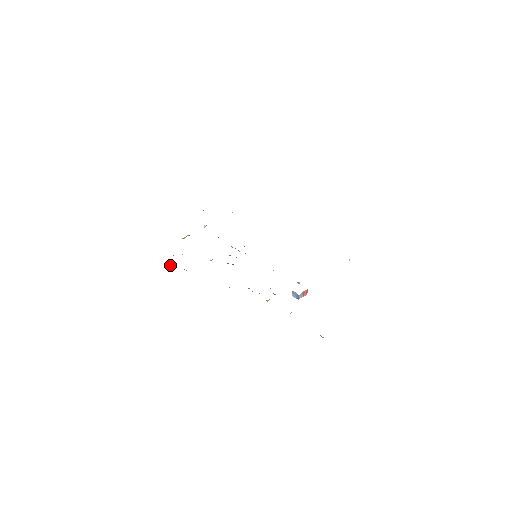
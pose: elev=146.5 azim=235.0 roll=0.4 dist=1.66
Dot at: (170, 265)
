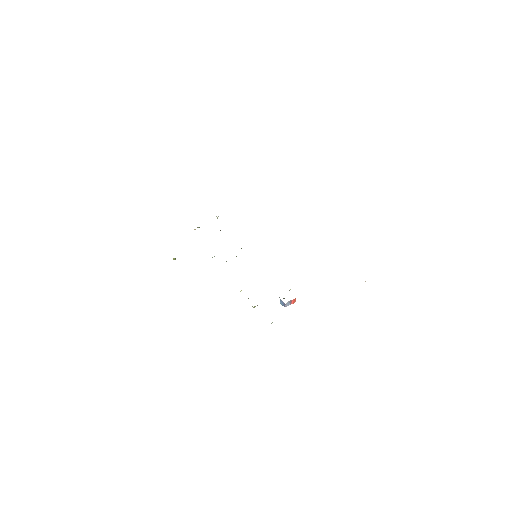
Dot at: (175, 259)
